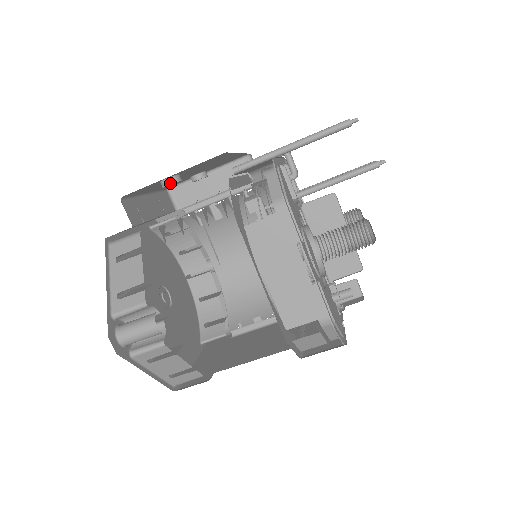
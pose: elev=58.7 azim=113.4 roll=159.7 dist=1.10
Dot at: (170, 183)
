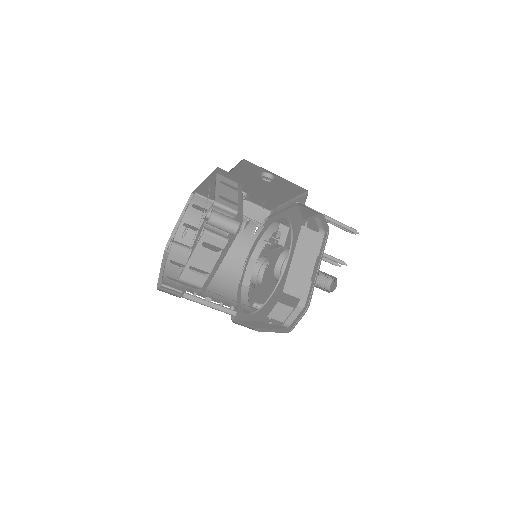
Dot at: (270, 178)
